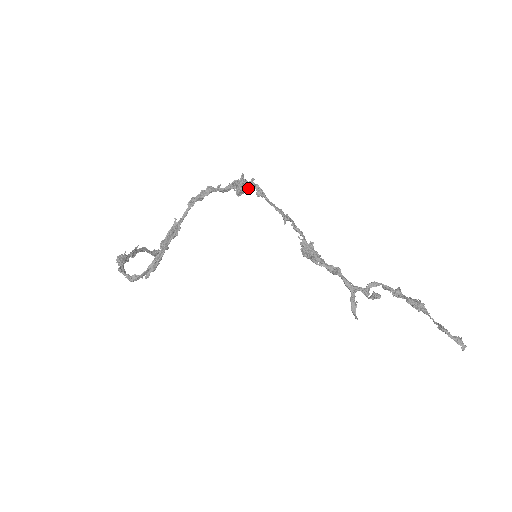
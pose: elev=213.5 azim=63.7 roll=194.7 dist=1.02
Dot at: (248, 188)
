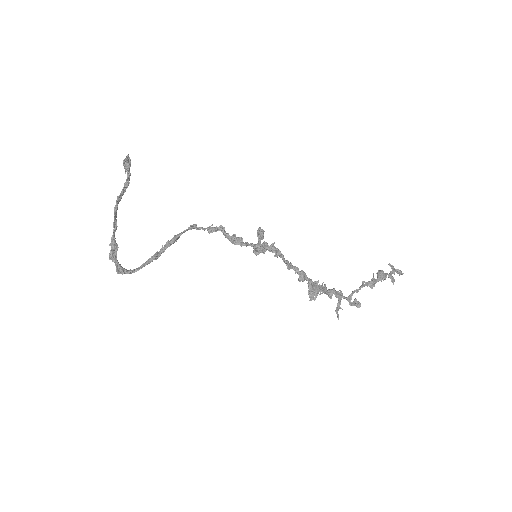
Dot at: (266, 247)
